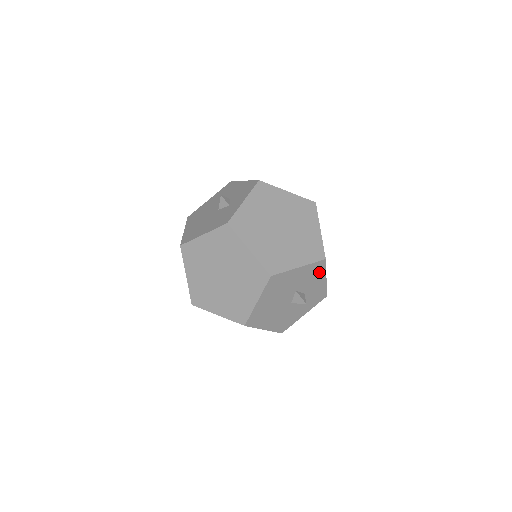
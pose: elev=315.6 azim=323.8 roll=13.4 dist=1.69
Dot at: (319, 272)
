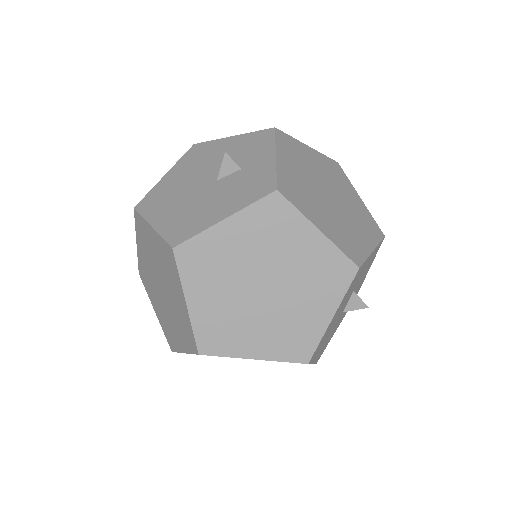
Dot at: (373, 258)
